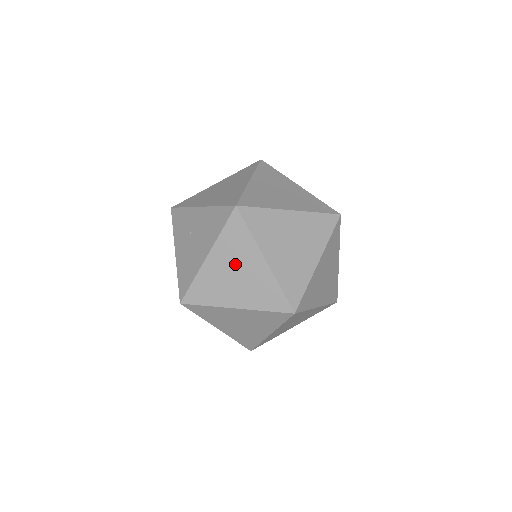
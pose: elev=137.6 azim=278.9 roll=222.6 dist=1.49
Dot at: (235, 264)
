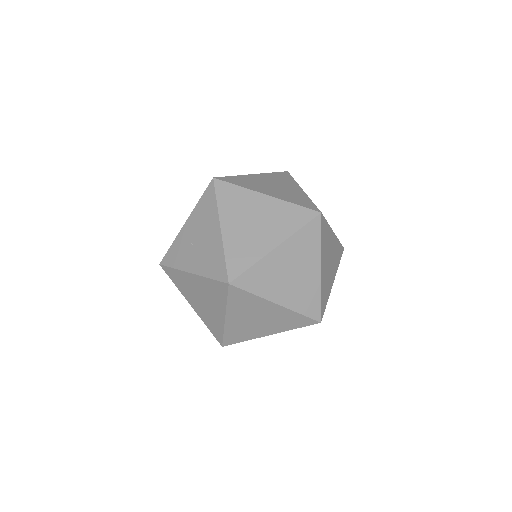
Dot at: (247, 215)
